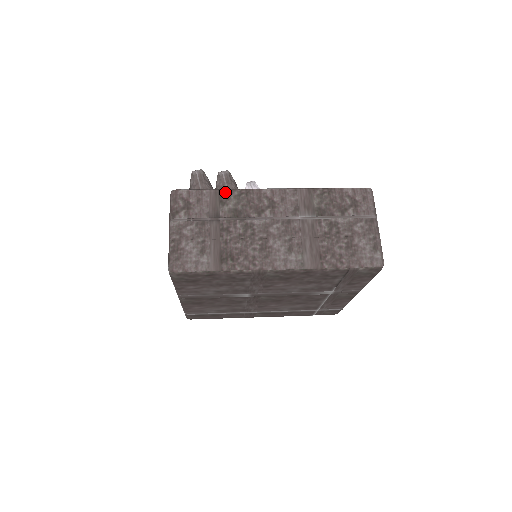
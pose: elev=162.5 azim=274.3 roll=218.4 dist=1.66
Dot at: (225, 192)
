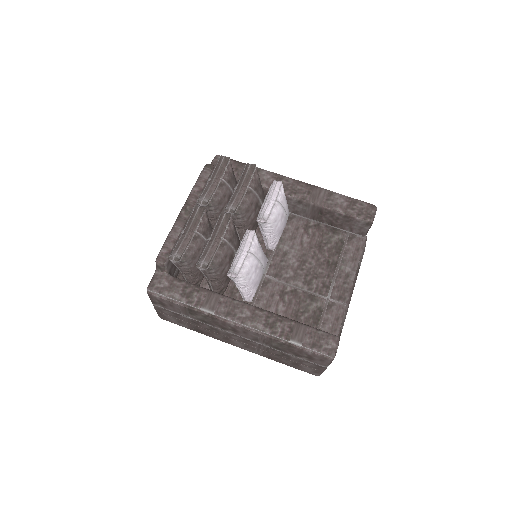
Dot at: (193, 311)
